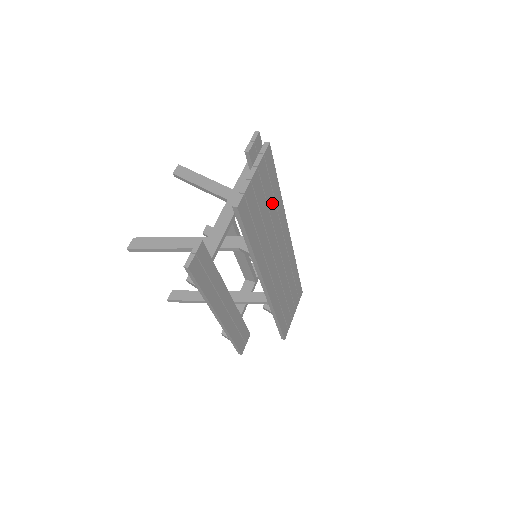
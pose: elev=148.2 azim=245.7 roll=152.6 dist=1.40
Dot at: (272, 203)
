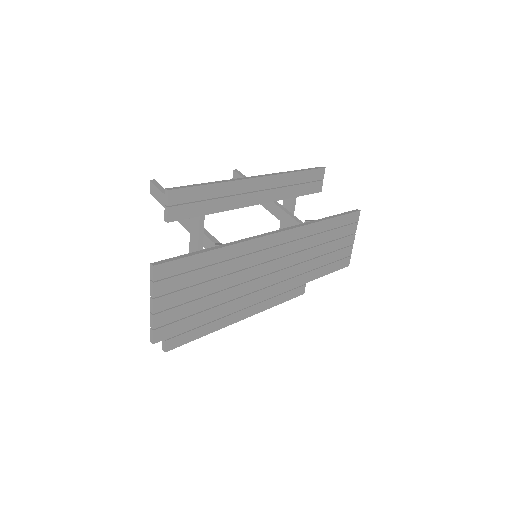
Dot at: (212, 270)
